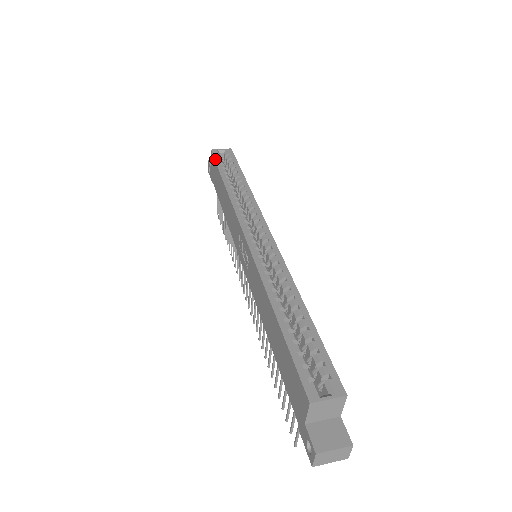
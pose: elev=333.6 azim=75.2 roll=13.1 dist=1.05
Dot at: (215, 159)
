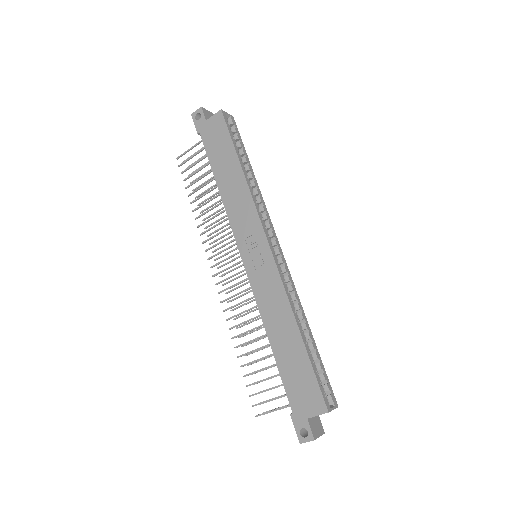
Dot at: (228, 127)
